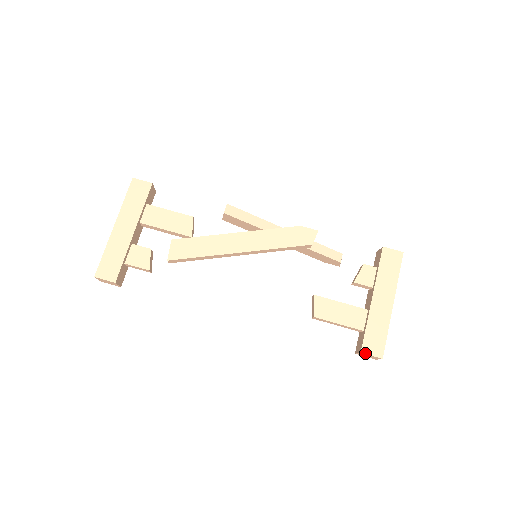
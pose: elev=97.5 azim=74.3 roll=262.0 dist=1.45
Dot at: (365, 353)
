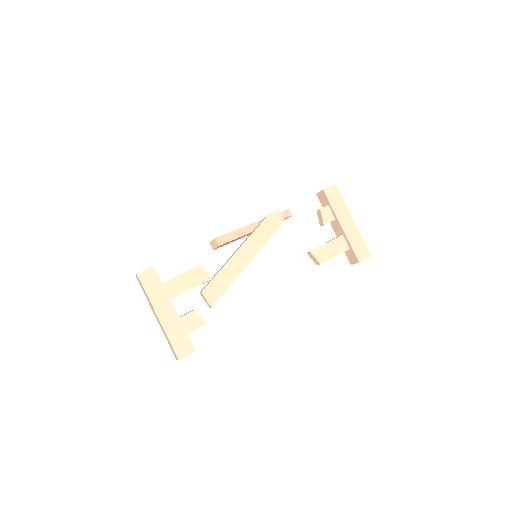
Dot at: occluded
